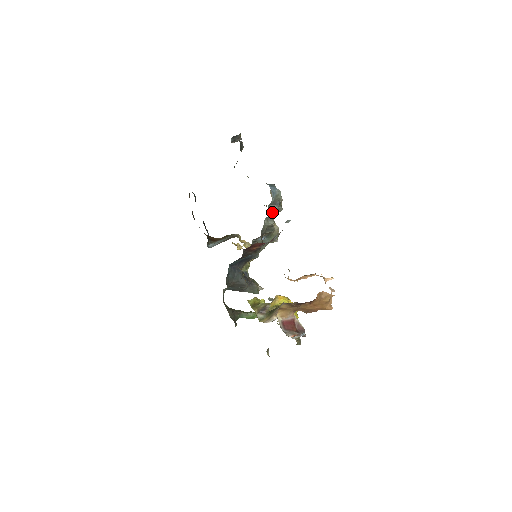
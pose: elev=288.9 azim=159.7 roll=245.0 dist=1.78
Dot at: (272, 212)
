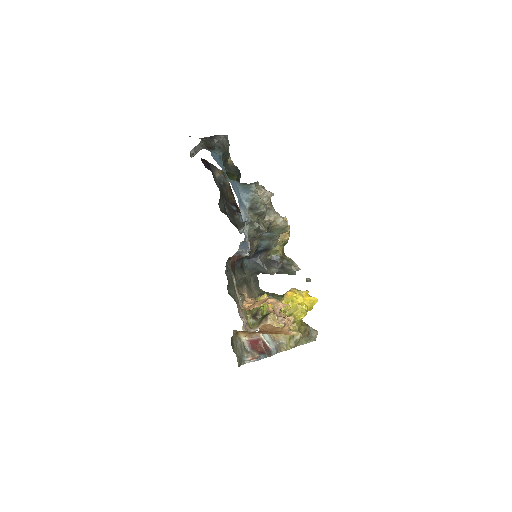
Dot at: (247, 221)
